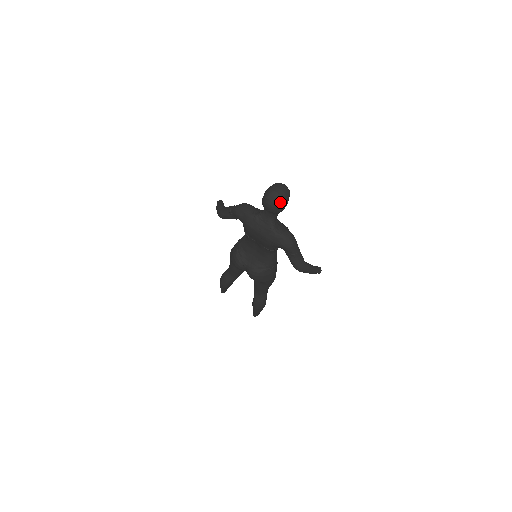
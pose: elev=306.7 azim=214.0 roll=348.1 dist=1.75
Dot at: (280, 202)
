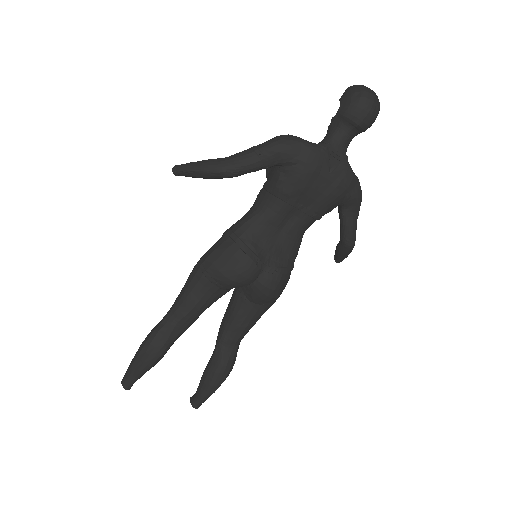
Dot at: (379, 106)
